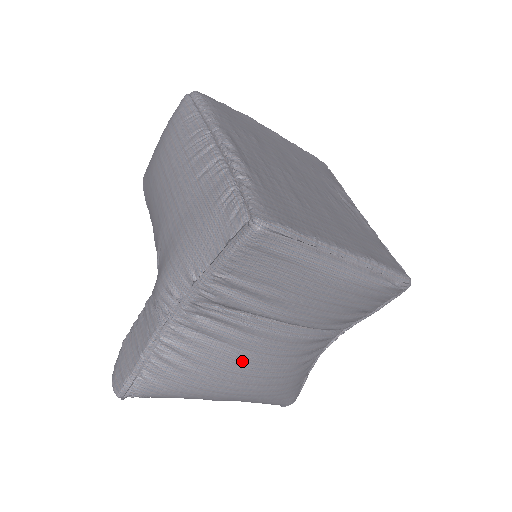
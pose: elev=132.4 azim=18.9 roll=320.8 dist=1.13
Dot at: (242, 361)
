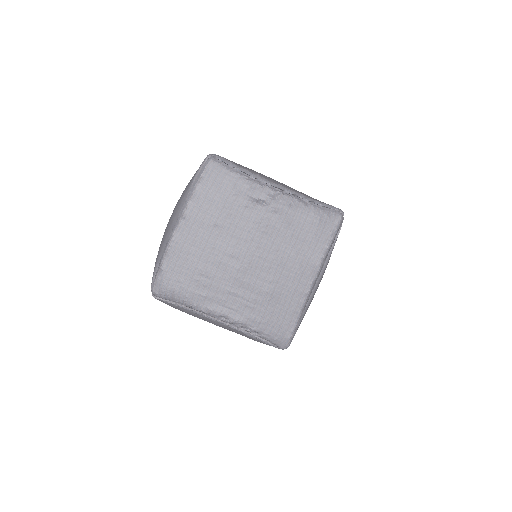
Dot at: occluded
